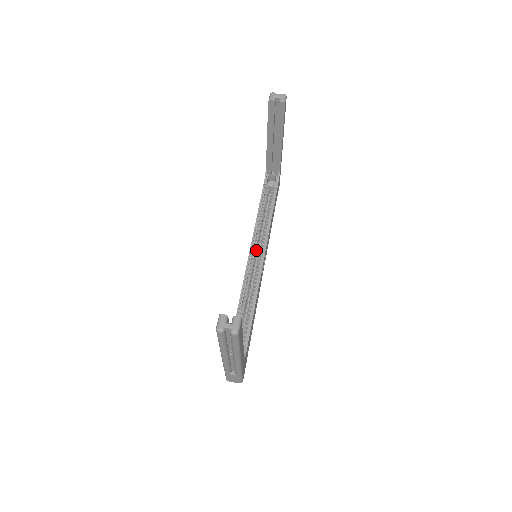
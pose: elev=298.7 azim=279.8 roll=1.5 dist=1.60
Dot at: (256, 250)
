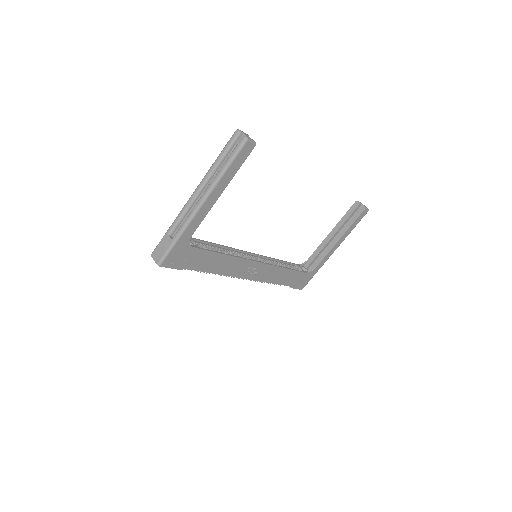
Dot at: (258, 260)
